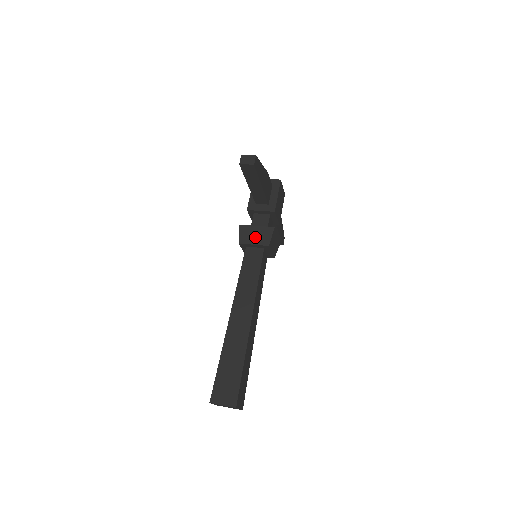
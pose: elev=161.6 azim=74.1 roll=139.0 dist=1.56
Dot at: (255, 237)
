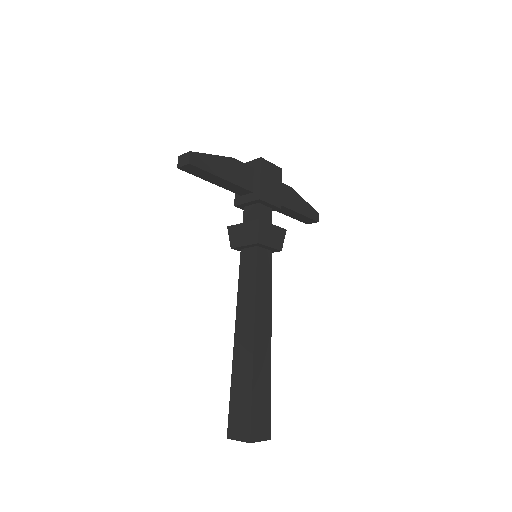
Dot at: (243, 237)
